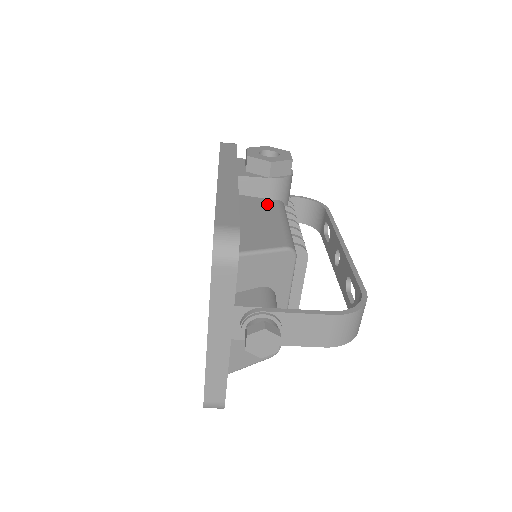
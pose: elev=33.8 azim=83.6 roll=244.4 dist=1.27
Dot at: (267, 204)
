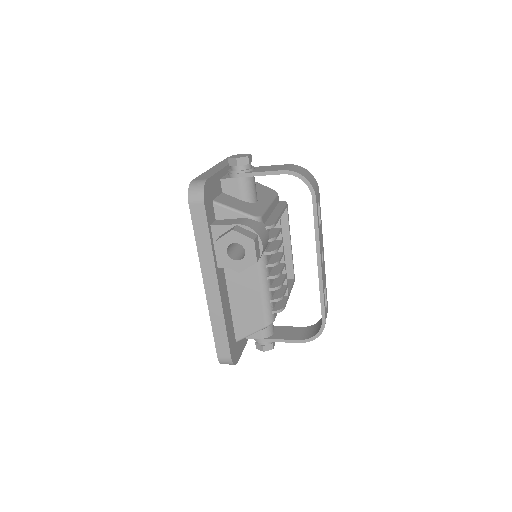
Dot at: (249, 270)
